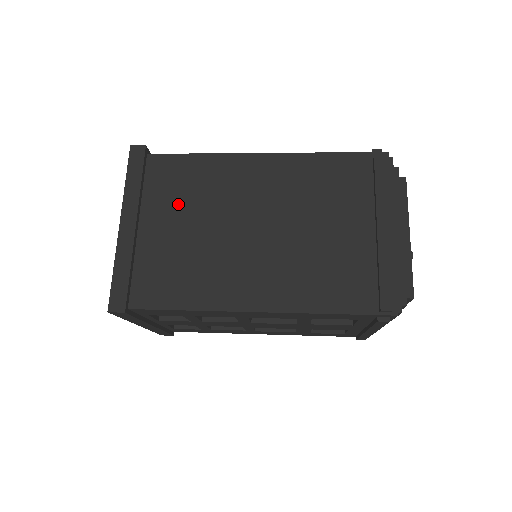
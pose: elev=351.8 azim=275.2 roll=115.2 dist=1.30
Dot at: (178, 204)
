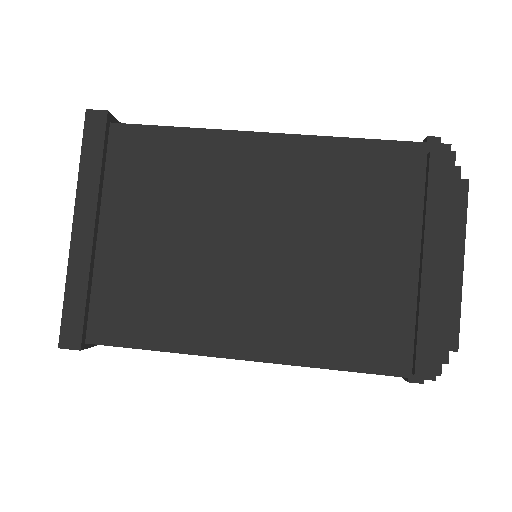
Dot at: (152, 202)
